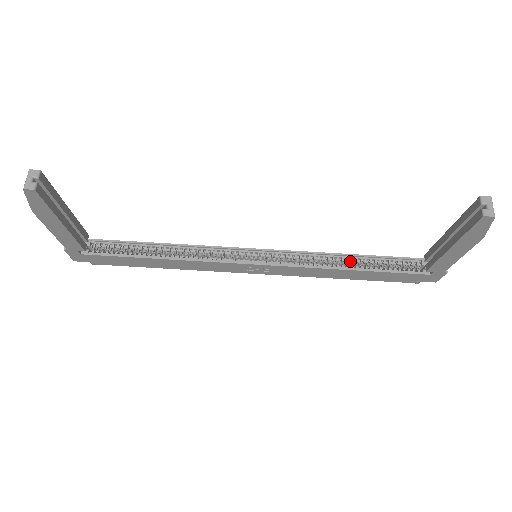
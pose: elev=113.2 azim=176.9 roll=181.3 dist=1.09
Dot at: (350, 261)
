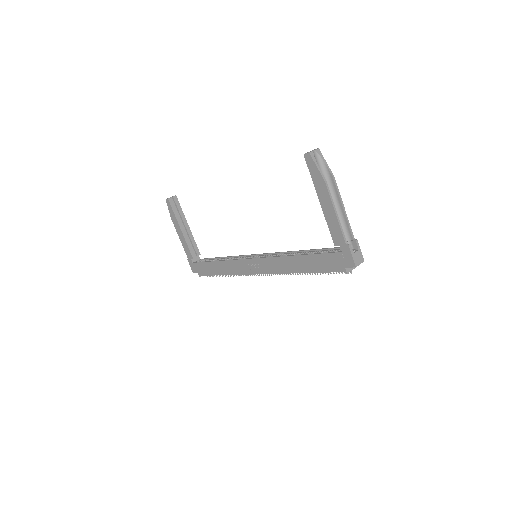
Dot at: occluded
